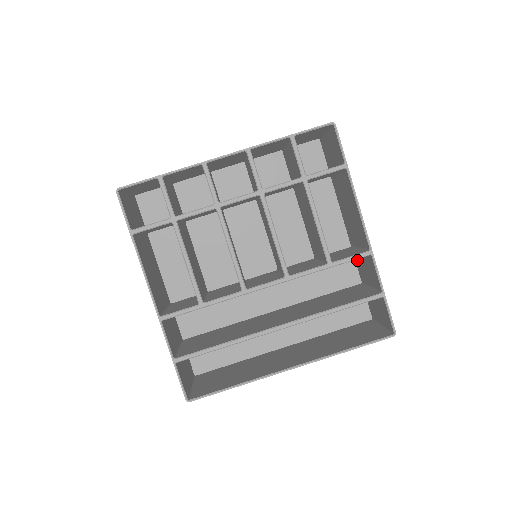
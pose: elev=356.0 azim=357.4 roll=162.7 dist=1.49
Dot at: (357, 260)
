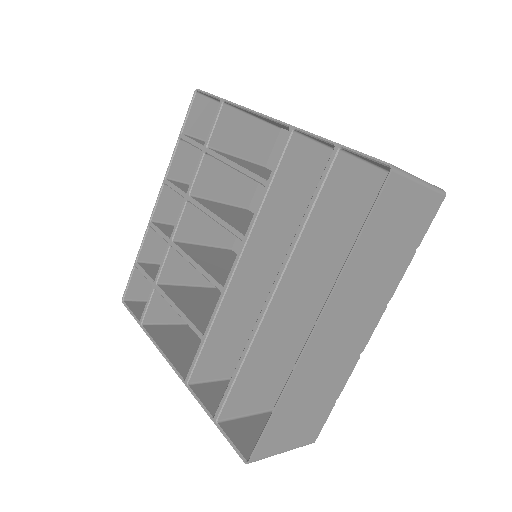
Dot at: occluded
